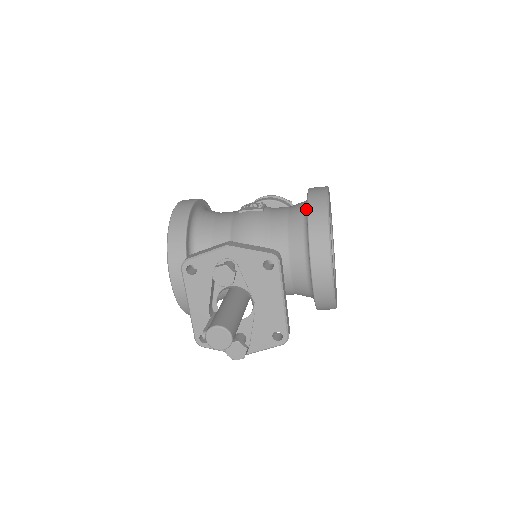
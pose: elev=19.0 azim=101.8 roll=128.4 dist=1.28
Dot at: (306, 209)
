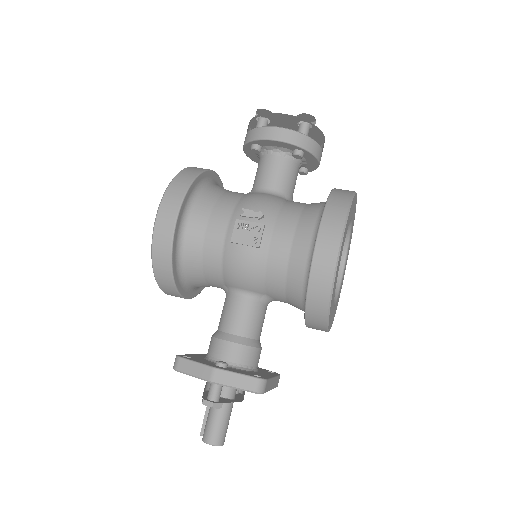
Dot at: (308, 272)
